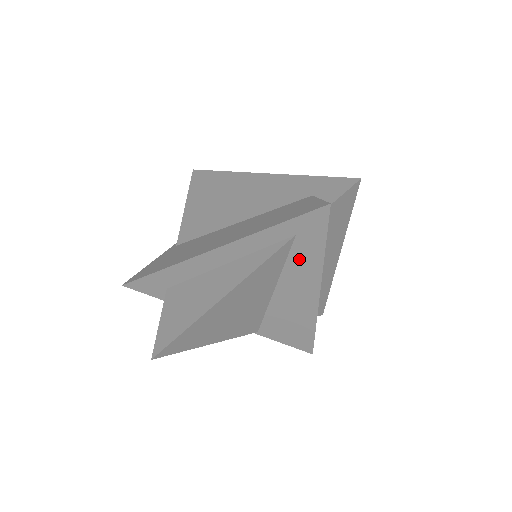
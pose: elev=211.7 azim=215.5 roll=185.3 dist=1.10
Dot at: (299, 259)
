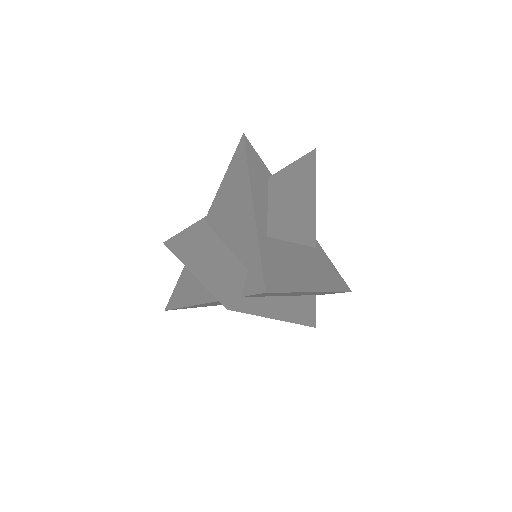
Dot at: occluded
